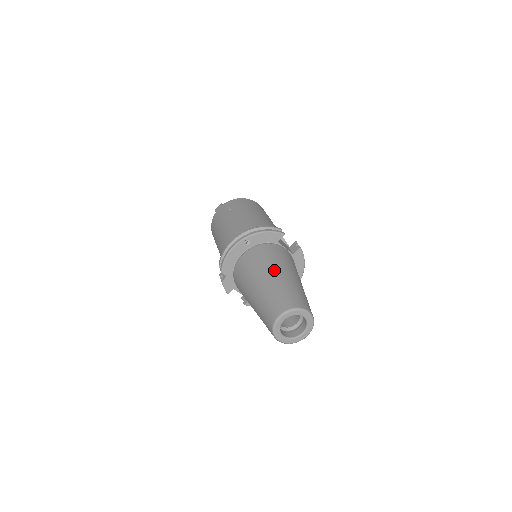
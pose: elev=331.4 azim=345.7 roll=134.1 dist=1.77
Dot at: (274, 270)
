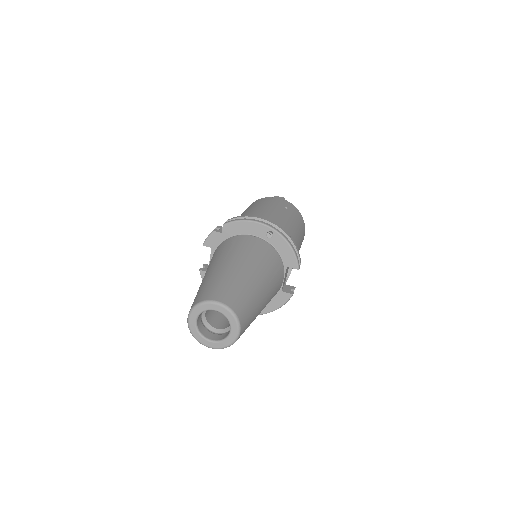
Dot at: (260, 274)
